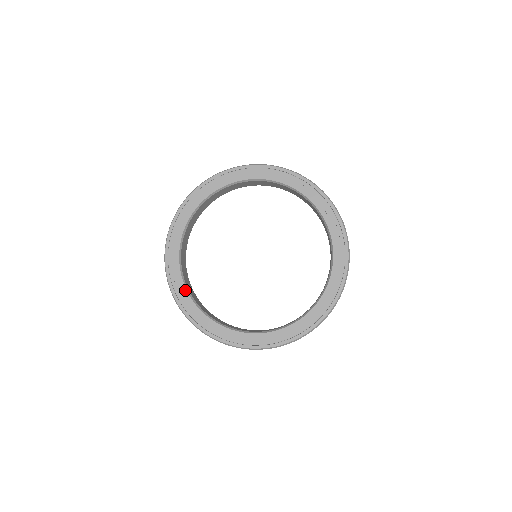
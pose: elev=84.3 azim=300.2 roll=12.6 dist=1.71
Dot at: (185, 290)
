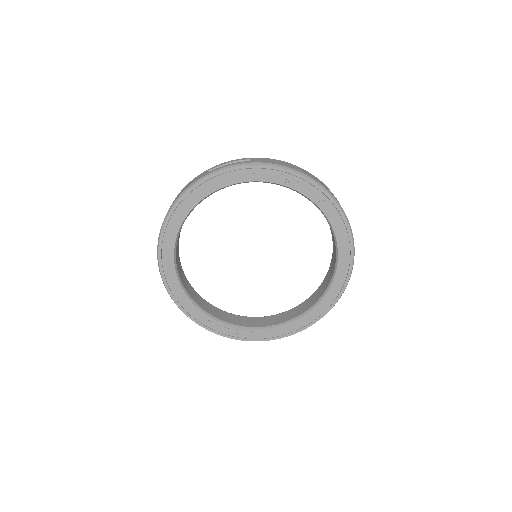
Dot at: (225, 325)
